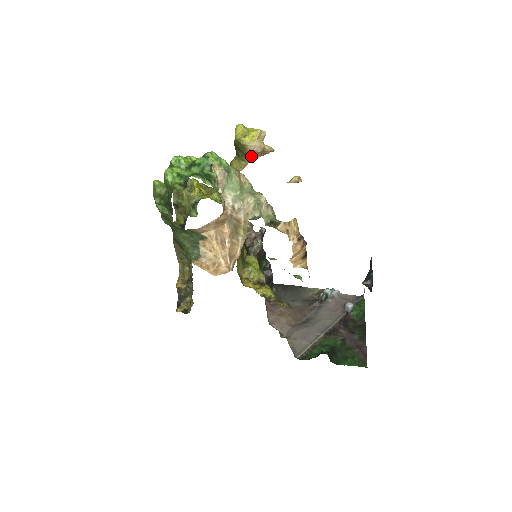
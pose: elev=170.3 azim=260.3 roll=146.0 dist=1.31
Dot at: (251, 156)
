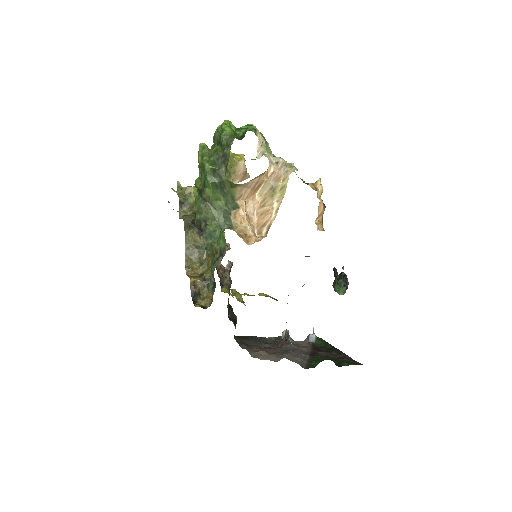
Dot at: (234, 178)
